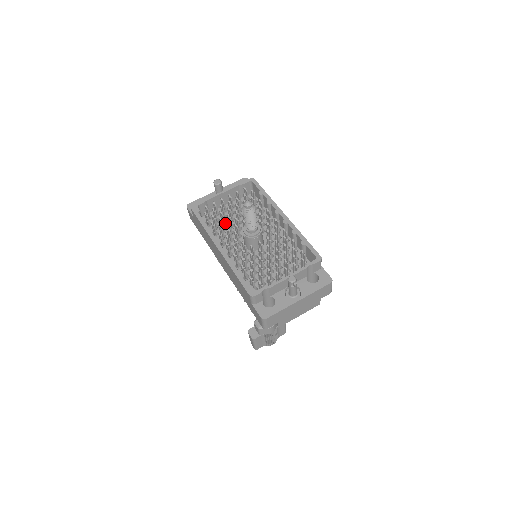
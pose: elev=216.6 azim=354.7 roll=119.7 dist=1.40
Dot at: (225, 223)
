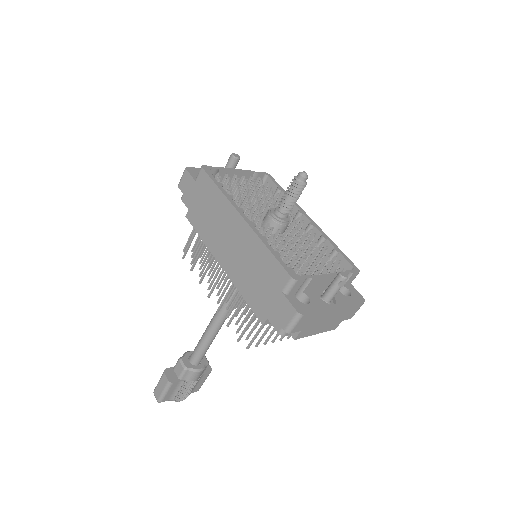
Dot at: occluded
